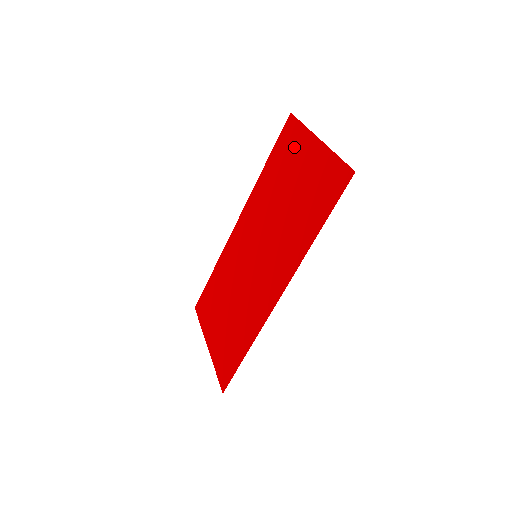
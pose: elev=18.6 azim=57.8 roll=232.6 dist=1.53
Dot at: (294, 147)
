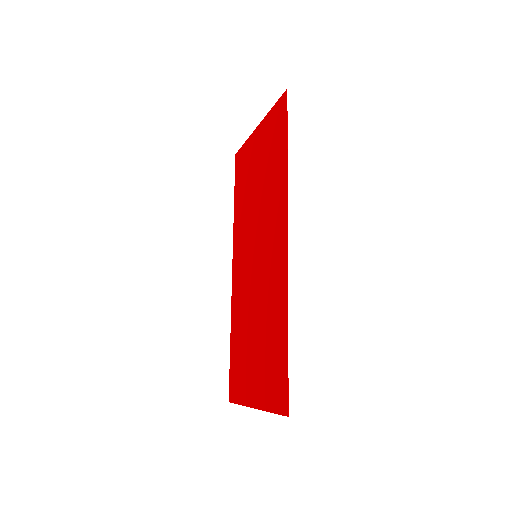
Dot at: (246, 159)
